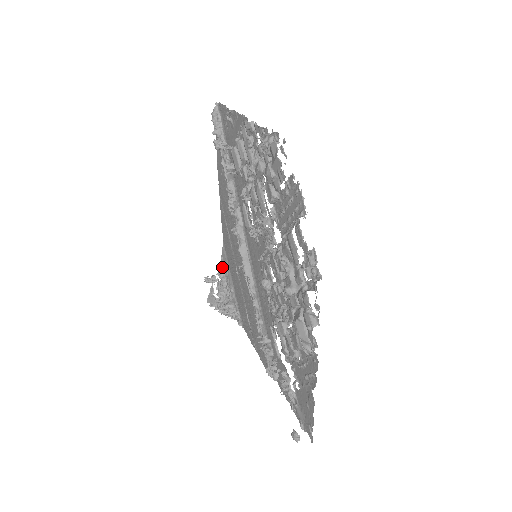
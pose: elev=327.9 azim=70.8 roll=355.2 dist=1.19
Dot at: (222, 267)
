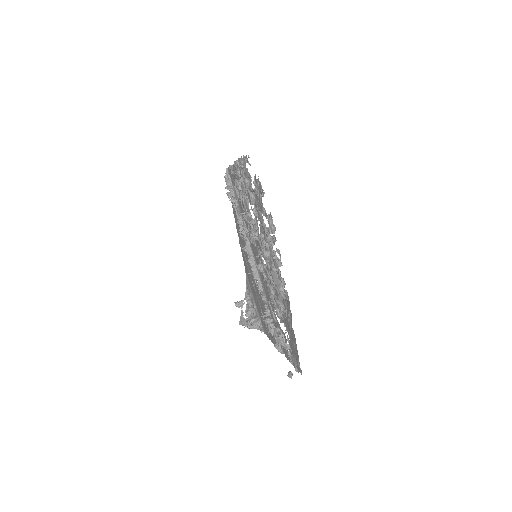
Dot at: (247, 292)
